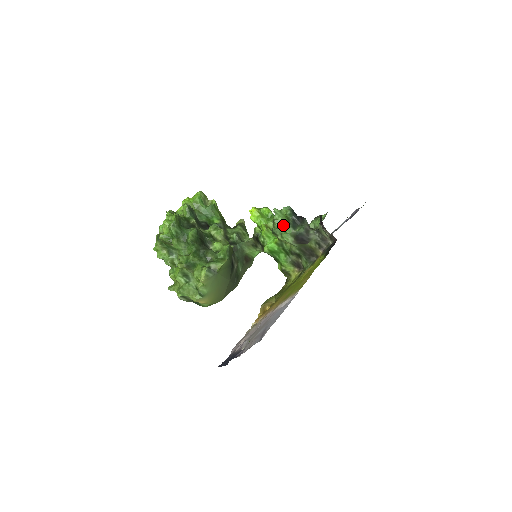
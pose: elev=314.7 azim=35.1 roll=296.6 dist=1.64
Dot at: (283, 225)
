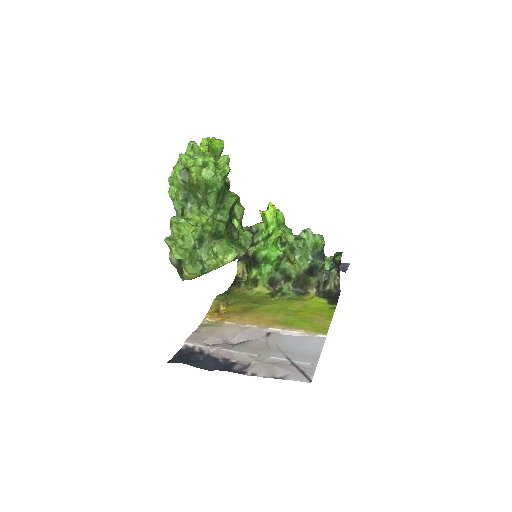
Dot at: (306, 248)
